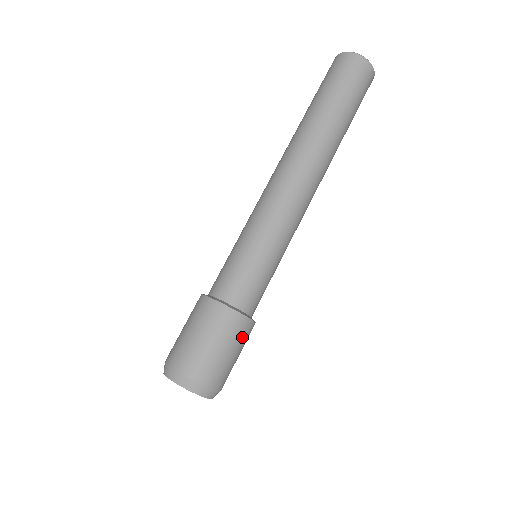
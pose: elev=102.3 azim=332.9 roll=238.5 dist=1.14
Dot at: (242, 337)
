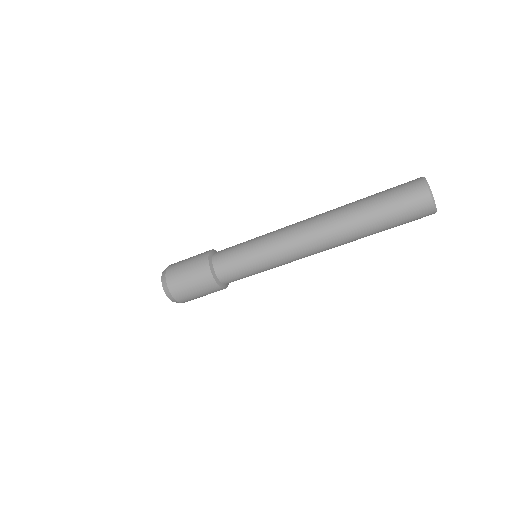
Dot at: occluded
